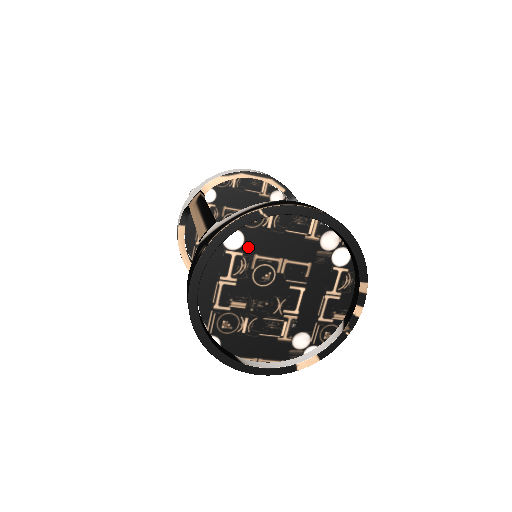
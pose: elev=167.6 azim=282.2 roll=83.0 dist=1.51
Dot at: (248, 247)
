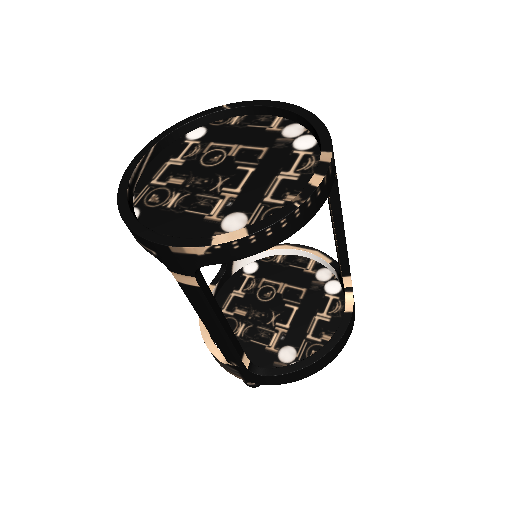
Dot at: (207, 138)
